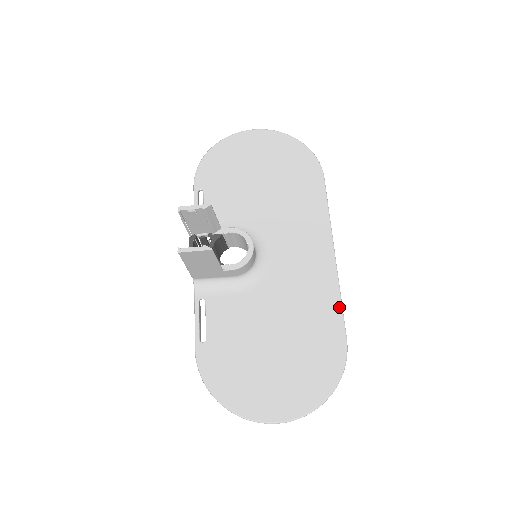
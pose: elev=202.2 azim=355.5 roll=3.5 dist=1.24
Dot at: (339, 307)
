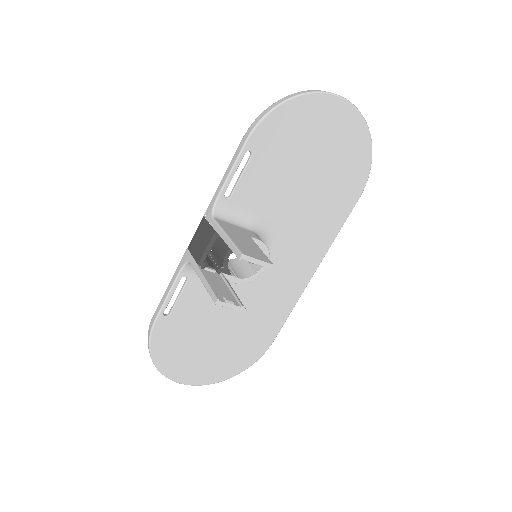
Dot at: (285, 319)
